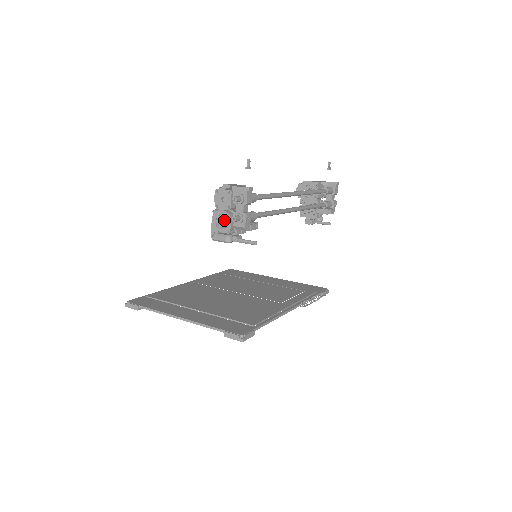
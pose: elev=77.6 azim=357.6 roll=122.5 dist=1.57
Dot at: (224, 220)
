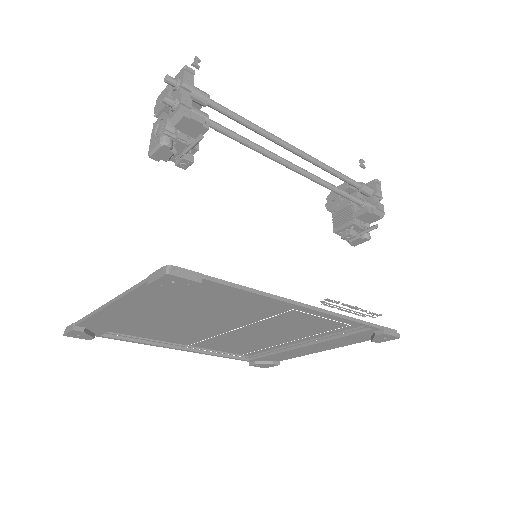
Dot at: (162, 123)
